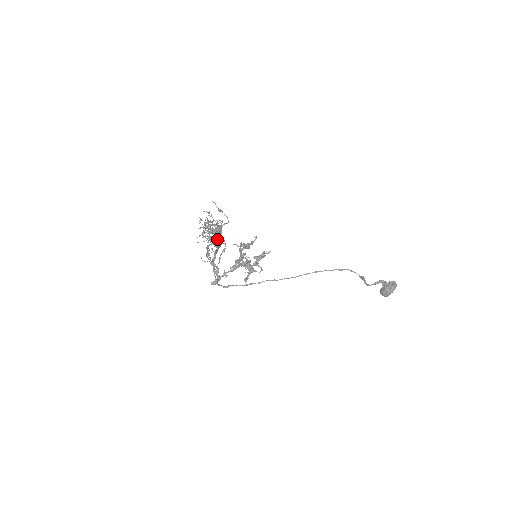
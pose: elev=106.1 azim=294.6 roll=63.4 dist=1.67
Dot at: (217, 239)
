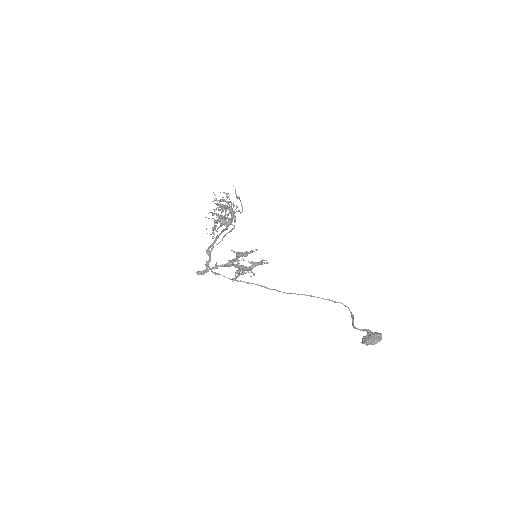
Dot at: (225, 223)
